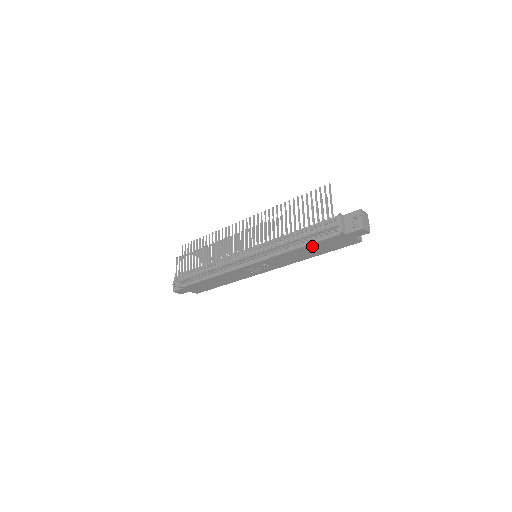
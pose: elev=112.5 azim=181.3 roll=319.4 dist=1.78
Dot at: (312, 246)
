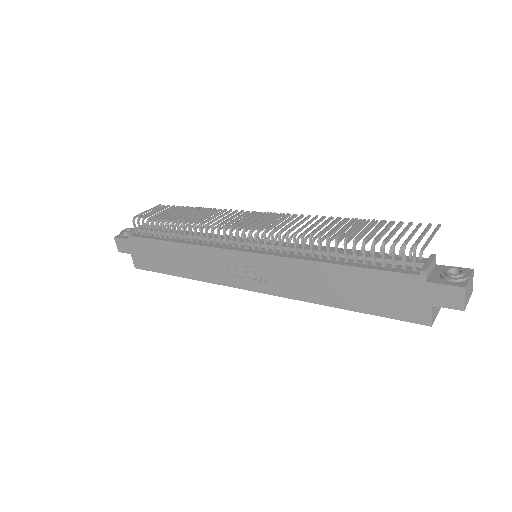
Dot at: (354, 274)
